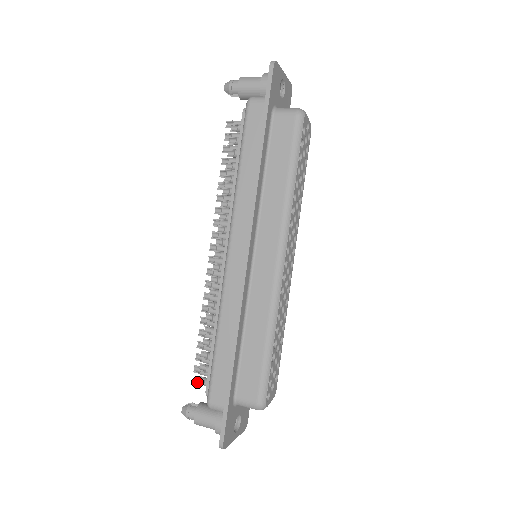
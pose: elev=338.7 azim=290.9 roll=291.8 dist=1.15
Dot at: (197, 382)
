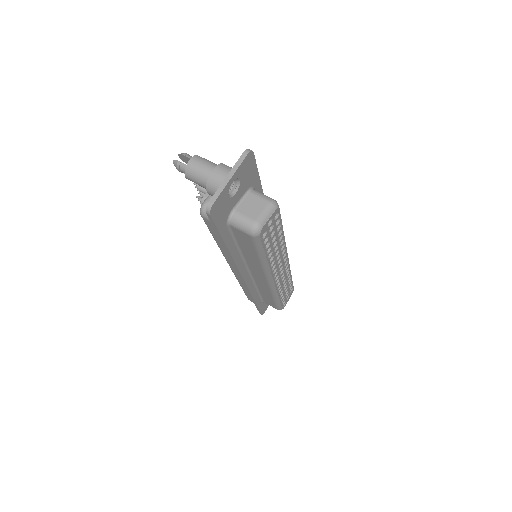
Dot at: occluded
